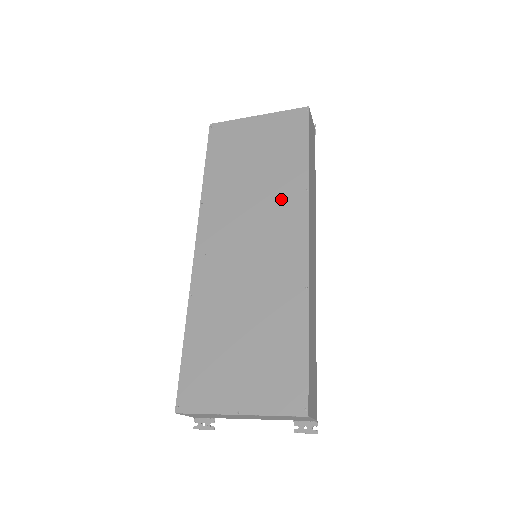
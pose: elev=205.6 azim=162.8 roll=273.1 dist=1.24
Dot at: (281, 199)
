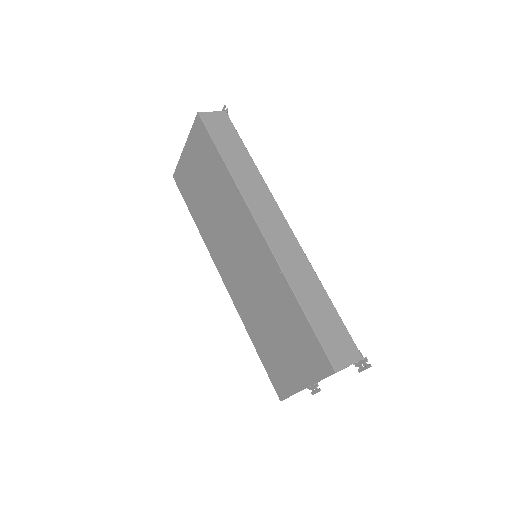
Dot at: (231, 209)
